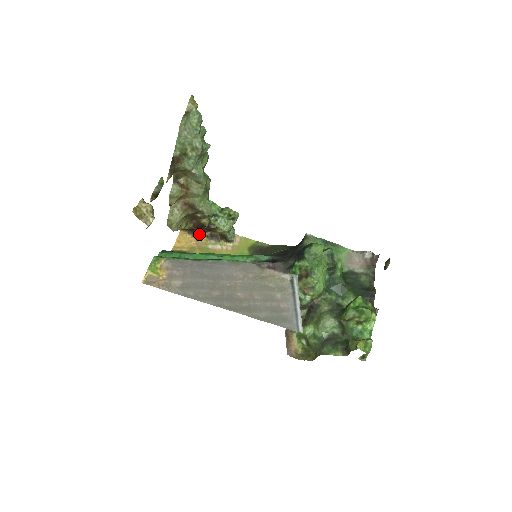
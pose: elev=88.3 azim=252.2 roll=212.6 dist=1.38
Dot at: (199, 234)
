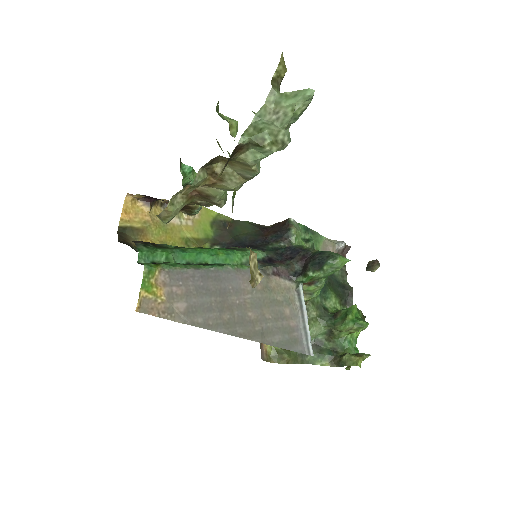
Dot at: (153, 202)
